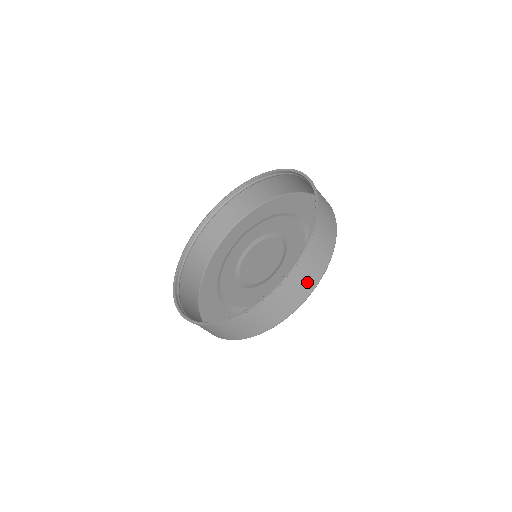
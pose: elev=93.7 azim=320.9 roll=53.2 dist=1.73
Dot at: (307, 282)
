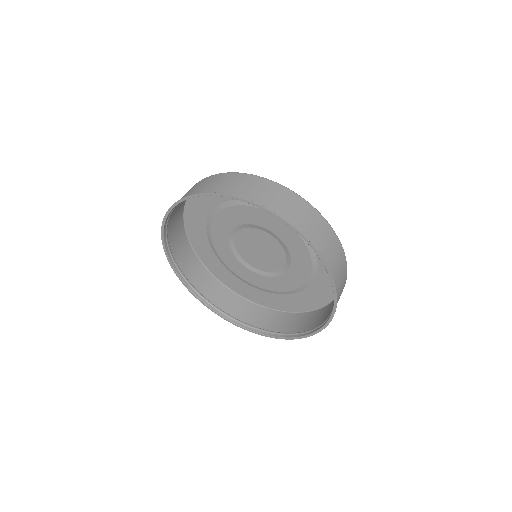
Dot at: (343, 278)
